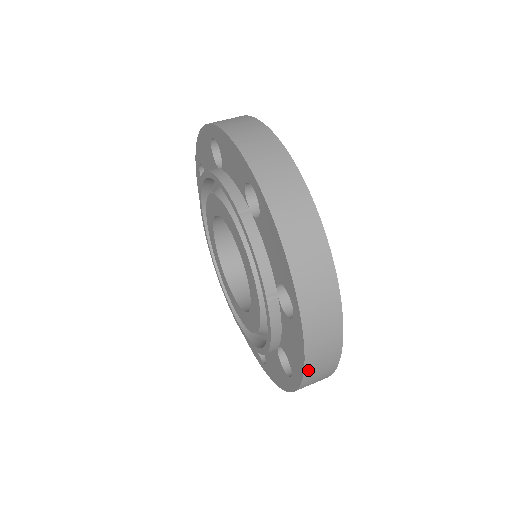
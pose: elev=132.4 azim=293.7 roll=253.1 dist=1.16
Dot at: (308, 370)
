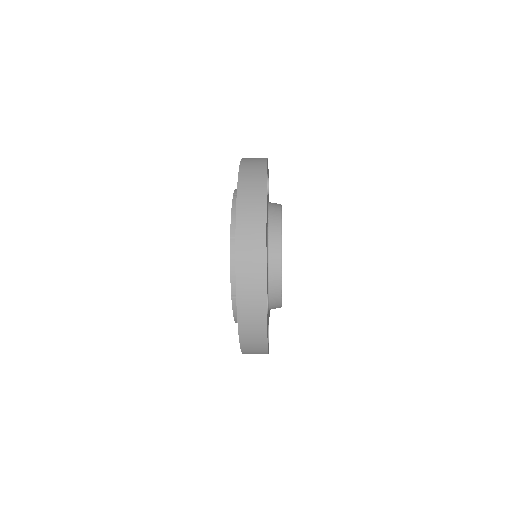
Dot at: (239, 284)
